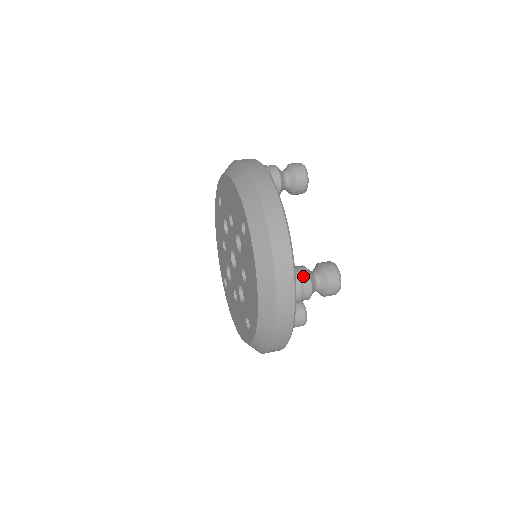
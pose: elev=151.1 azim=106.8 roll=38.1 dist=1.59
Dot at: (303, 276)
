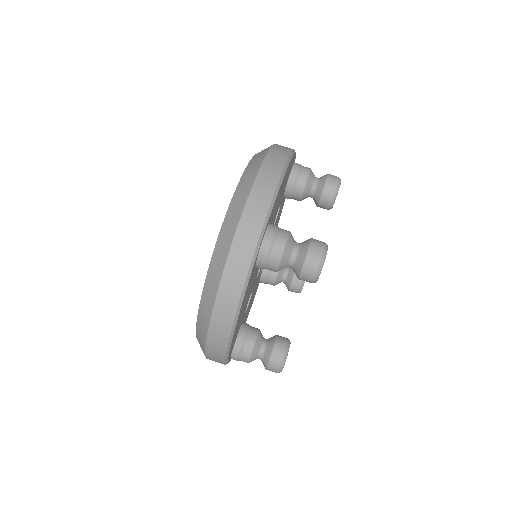
Dot at: (243, 356)
